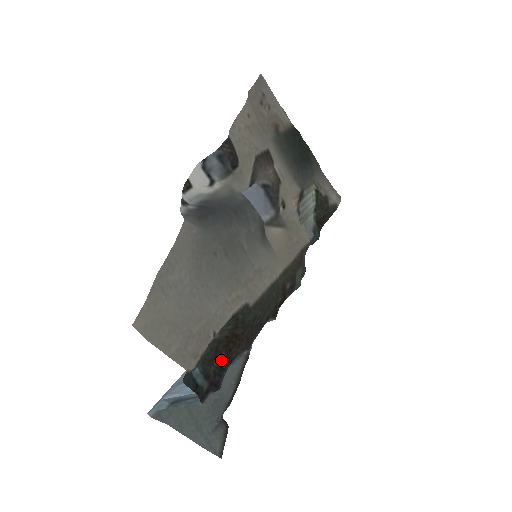
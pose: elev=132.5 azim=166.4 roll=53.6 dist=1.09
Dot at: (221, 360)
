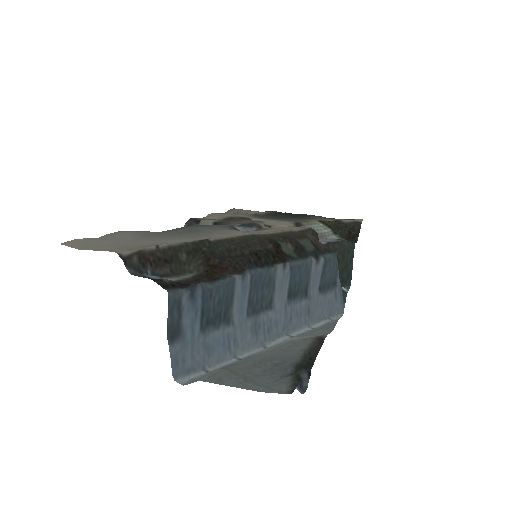
Dot at: (202, 281)
